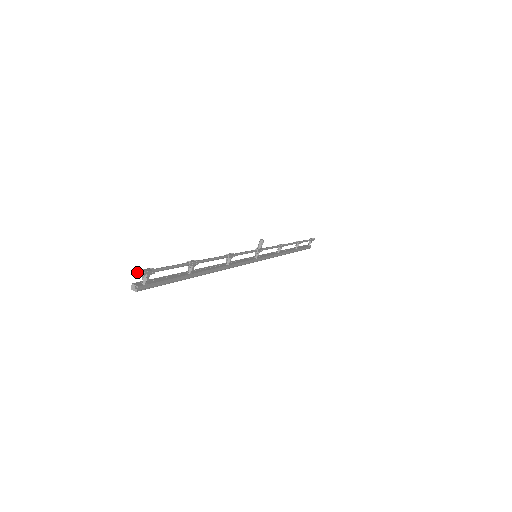
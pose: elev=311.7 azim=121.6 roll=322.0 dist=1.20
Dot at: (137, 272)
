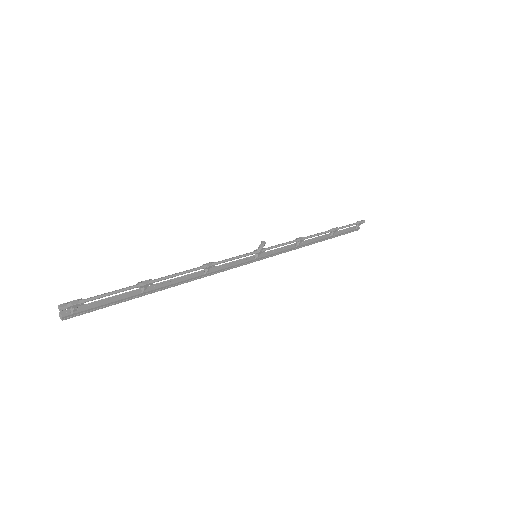
Dot at: (61, 305)
